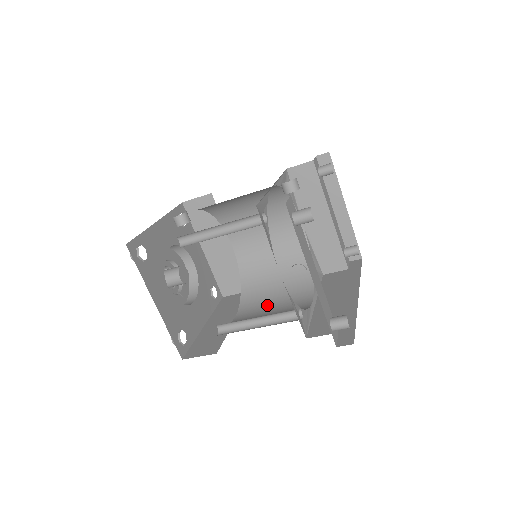
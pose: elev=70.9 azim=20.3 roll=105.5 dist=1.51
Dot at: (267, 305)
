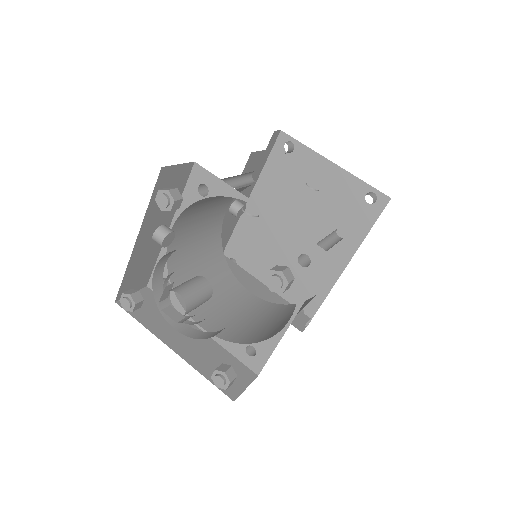
Dot at: occluded
